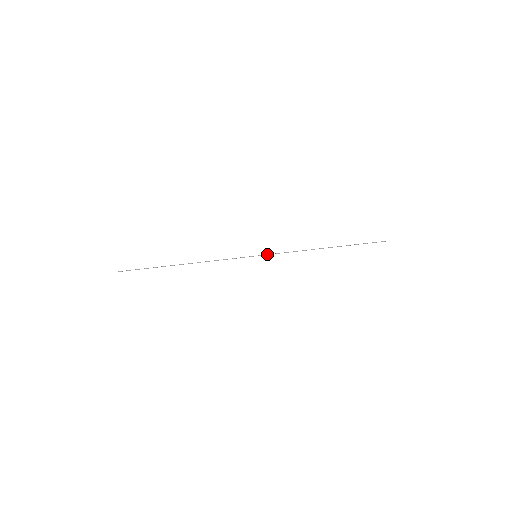
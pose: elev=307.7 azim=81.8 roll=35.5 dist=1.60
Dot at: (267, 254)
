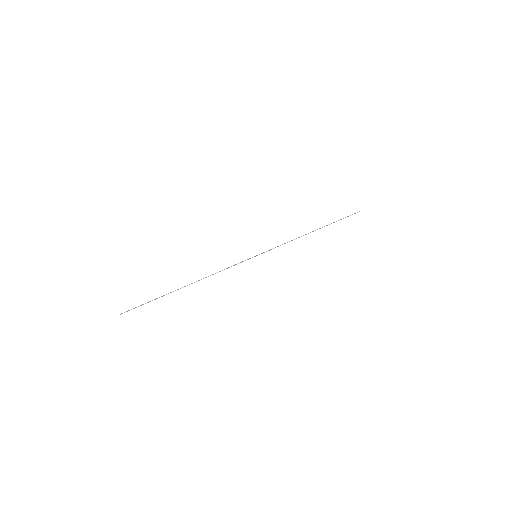
Dot at: occluded
